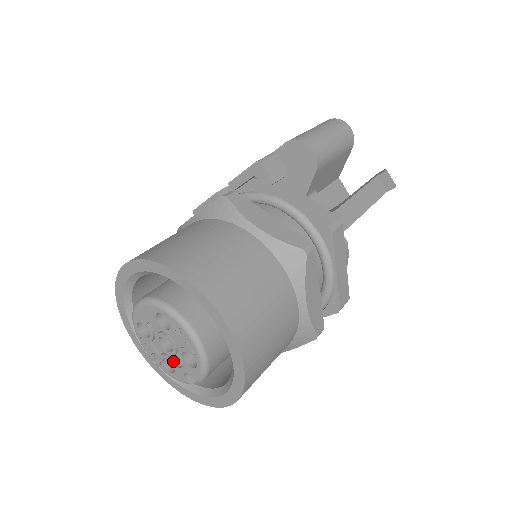
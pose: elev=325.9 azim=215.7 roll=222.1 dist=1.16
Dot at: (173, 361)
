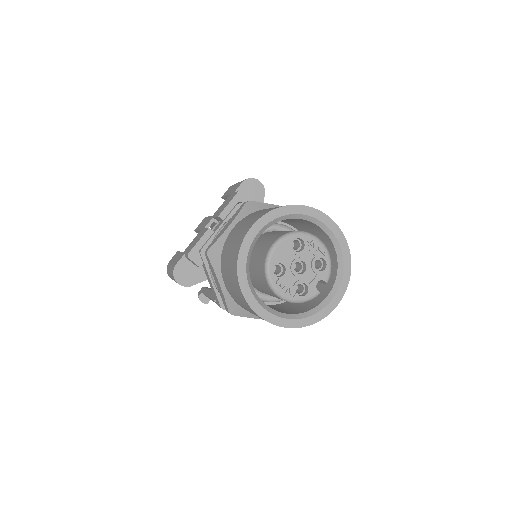
Dot at: (306, 281)
